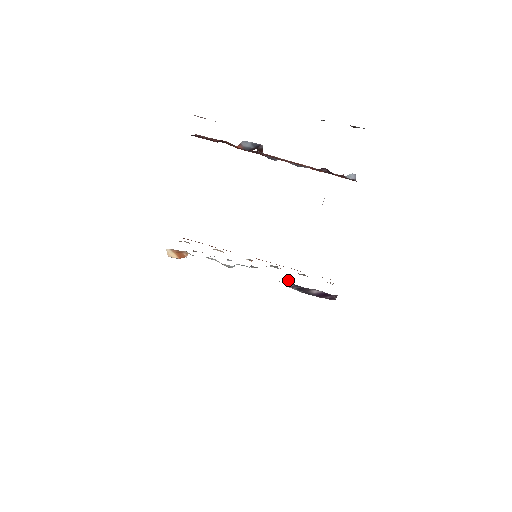
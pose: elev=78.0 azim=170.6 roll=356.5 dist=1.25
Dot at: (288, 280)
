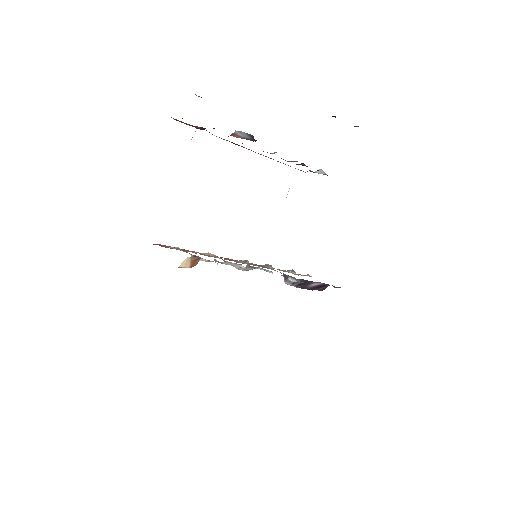
Dot at: occluded
